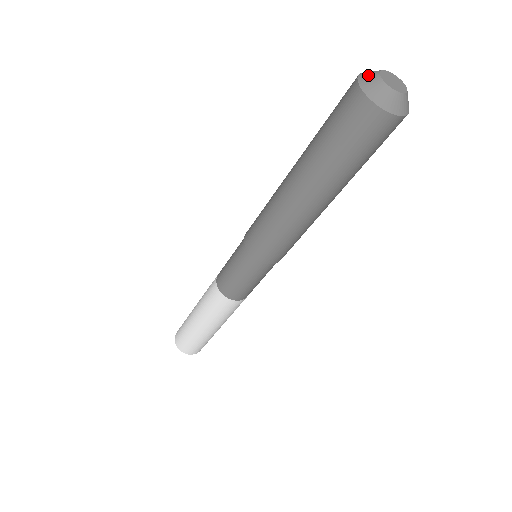
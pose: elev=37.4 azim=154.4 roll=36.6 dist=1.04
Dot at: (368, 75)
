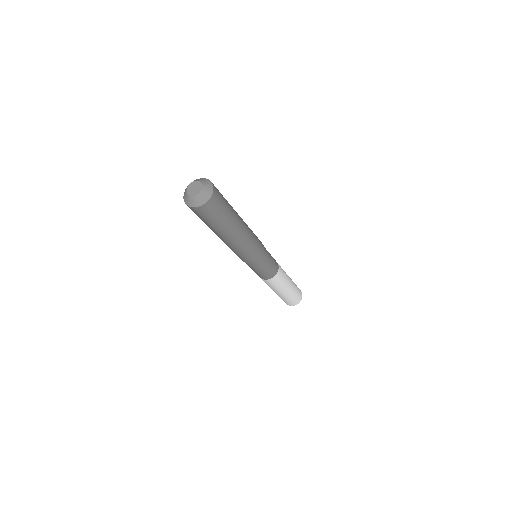
Dot at: (187, 200)
